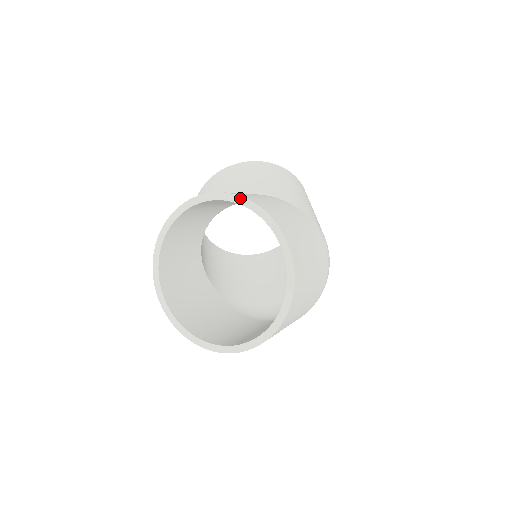
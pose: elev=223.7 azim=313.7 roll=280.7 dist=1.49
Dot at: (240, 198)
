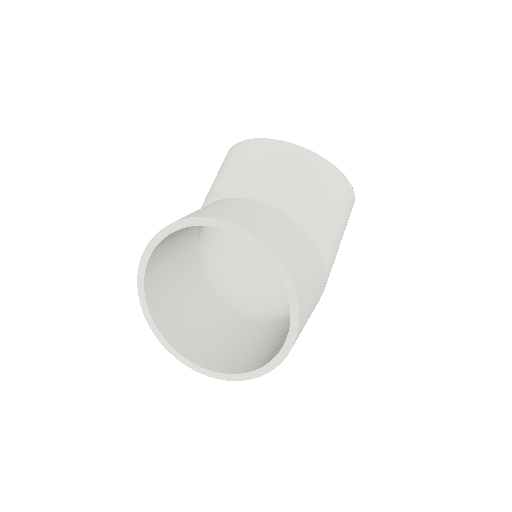
Dot at: (292, 287)
